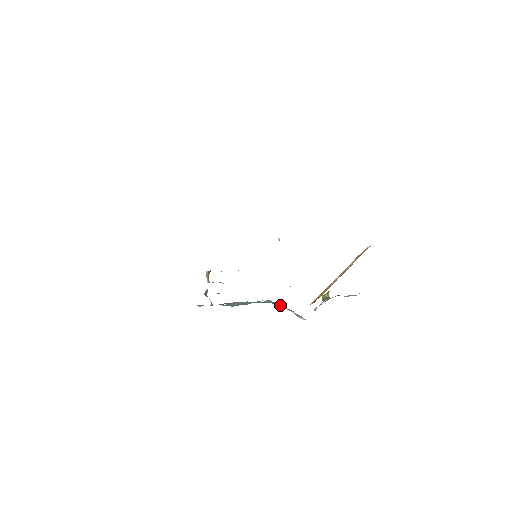
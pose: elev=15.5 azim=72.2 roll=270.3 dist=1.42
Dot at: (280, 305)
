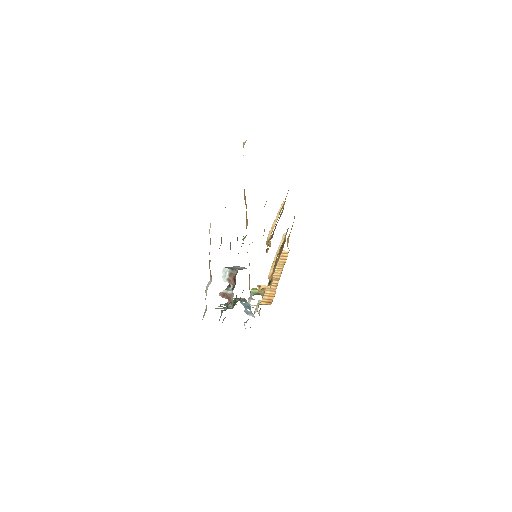
Dot at: occluded
